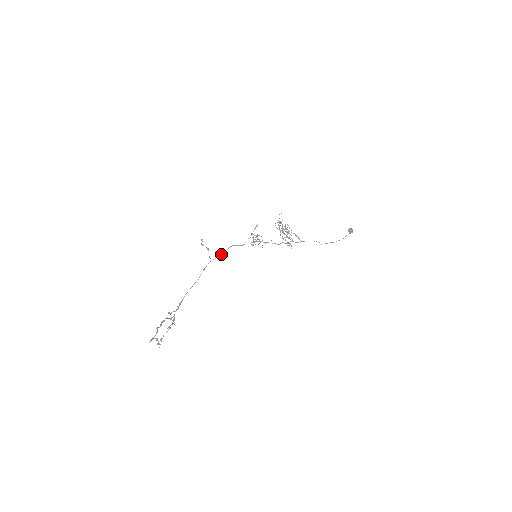
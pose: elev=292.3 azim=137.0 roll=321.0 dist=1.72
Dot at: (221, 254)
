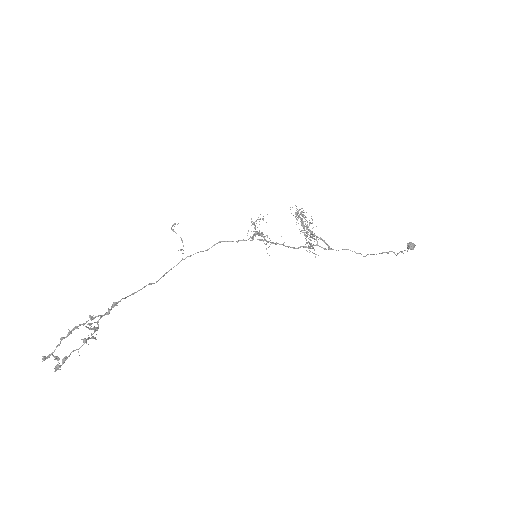
Dot at: (202, 251)
